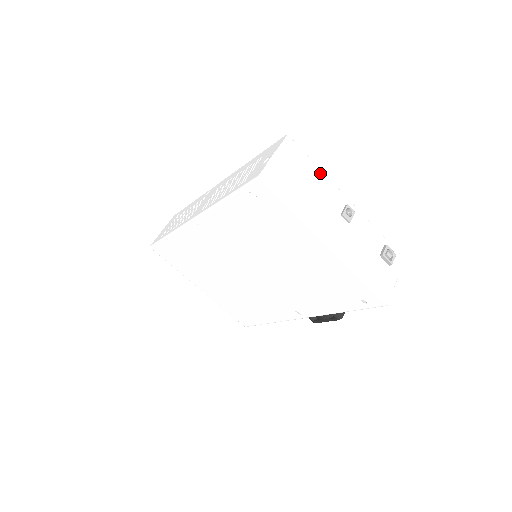
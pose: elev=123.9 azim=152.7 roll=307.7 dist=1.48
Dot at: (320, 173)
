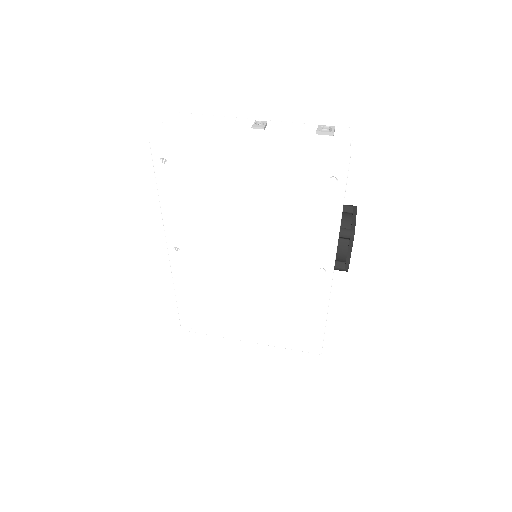
Dot at: (215, 117)
